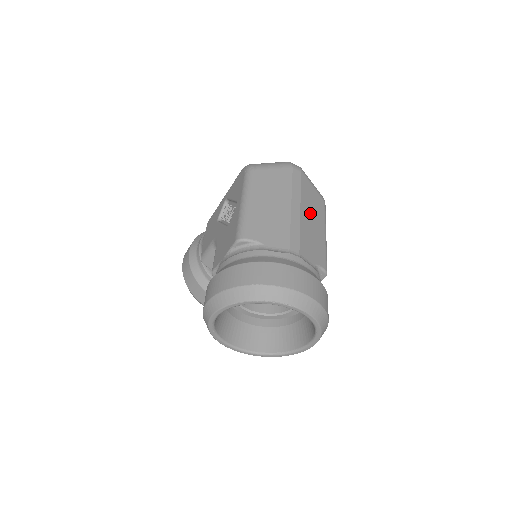
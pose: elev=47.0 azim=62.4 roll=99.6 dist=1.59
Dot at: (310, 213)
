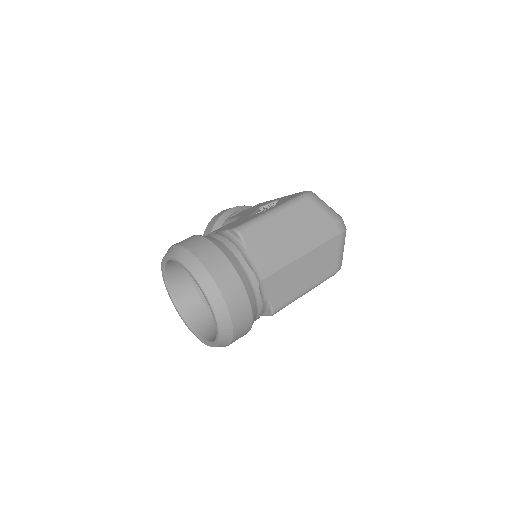
Dot at: (310, 265)
